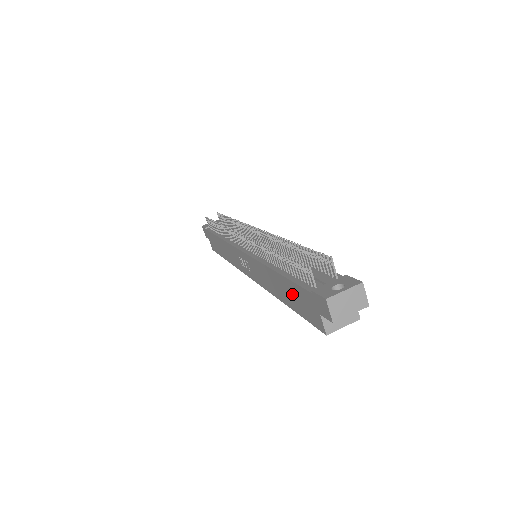
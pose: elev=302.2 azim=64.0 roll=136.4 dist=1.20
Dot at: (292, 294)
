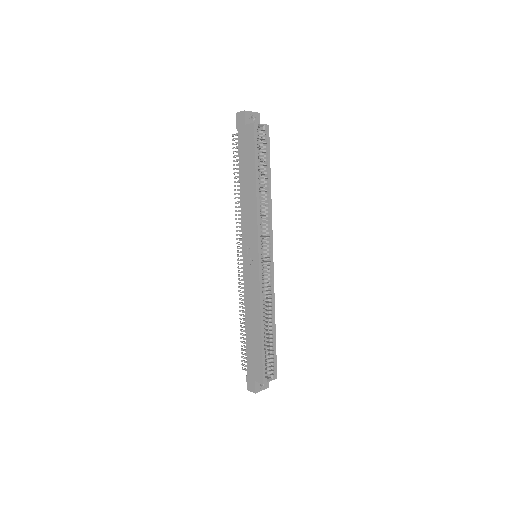
Dot at: (245, 161)
